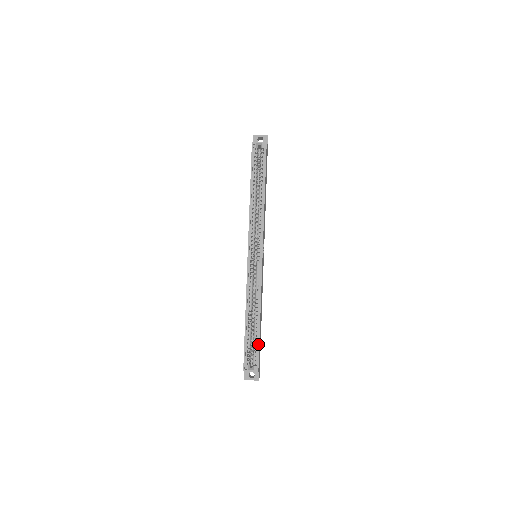
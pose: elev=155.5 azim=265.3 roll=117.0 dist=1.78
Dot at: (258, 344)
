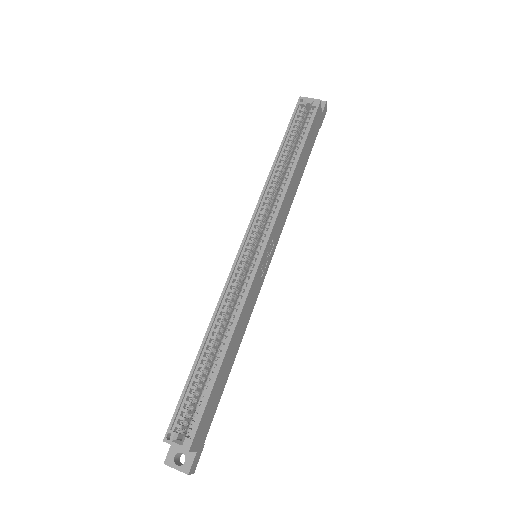
Dot at: (207, 397)
